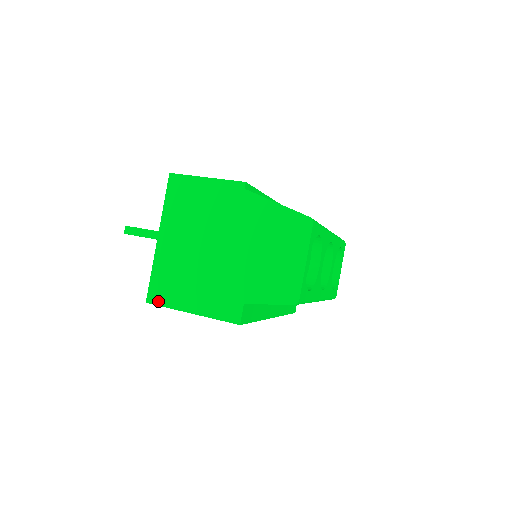
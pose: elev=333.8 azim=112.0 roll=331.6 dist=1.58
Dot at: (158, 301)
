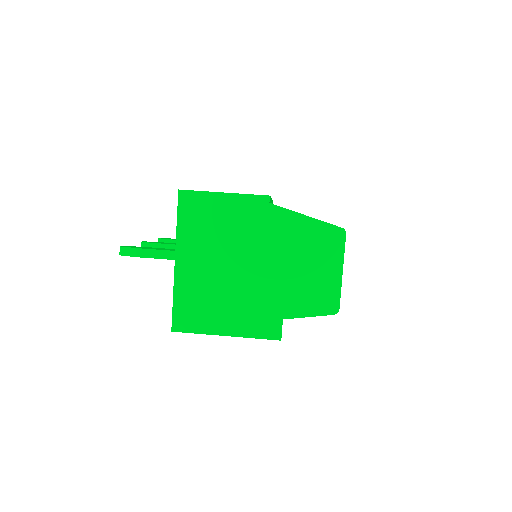
Dot at: (186, 328)
